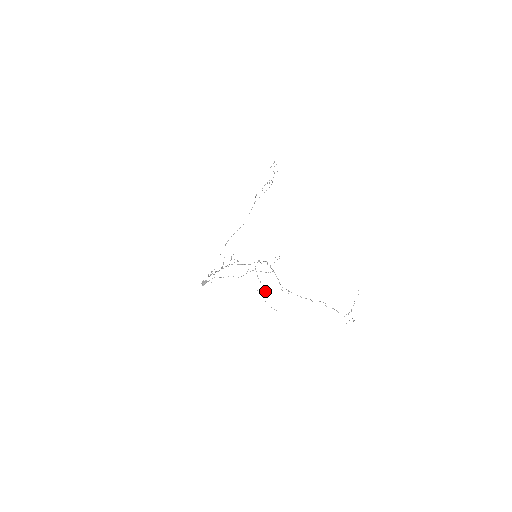
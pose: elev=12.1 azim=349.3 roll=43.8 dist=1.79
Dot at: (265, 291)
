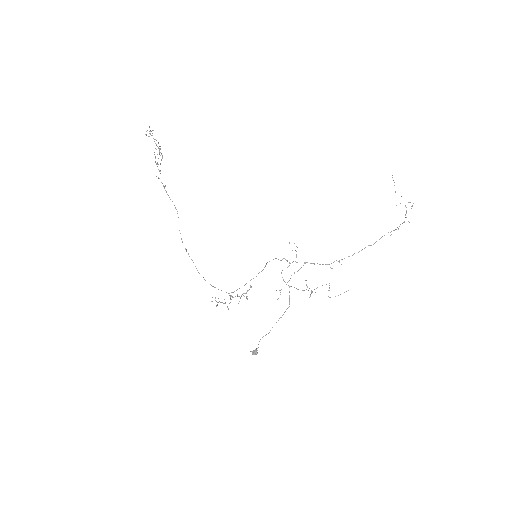
Dot at: occluded
